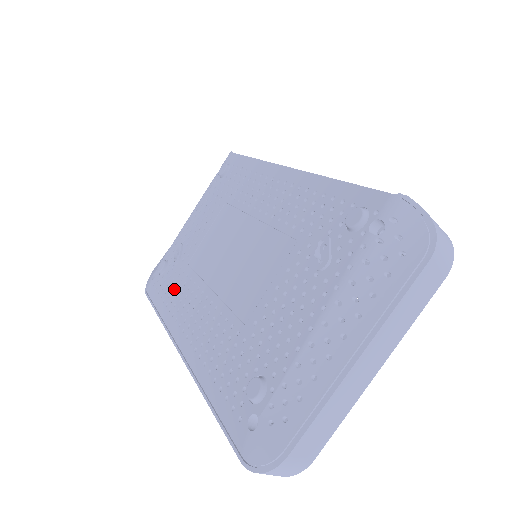
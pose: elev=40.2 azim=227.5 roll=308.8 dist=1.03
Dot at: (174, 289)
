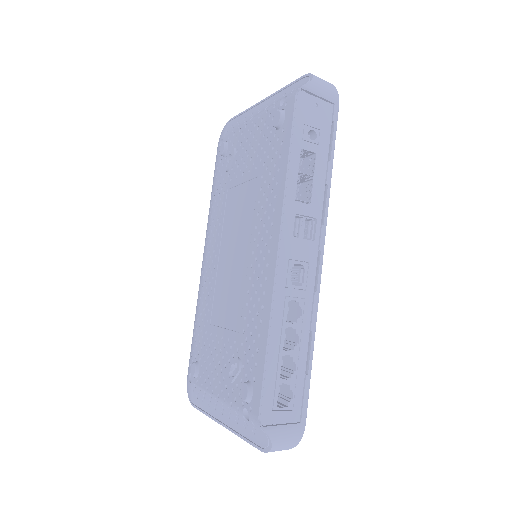
Dot at: (216, 198)
